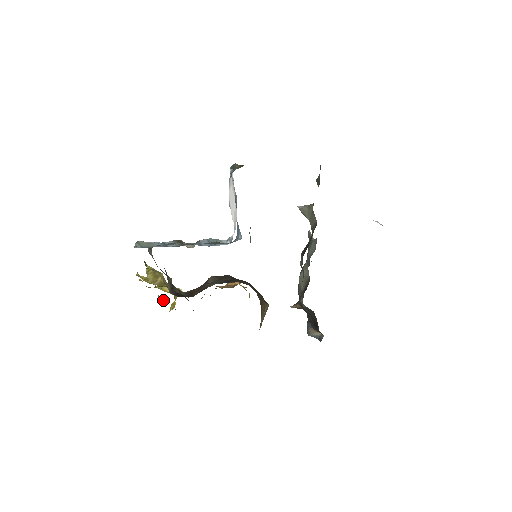
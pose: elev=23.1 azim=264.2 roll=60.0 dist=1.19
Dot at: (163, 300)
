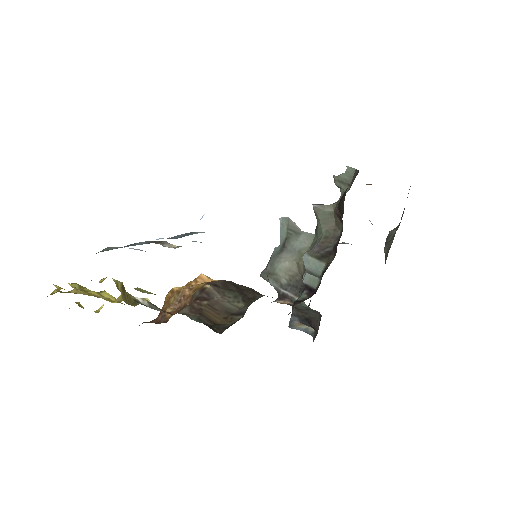
Dot at: (80, 304)
